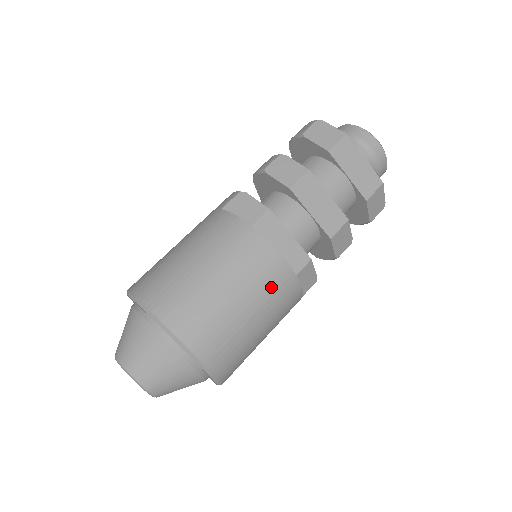
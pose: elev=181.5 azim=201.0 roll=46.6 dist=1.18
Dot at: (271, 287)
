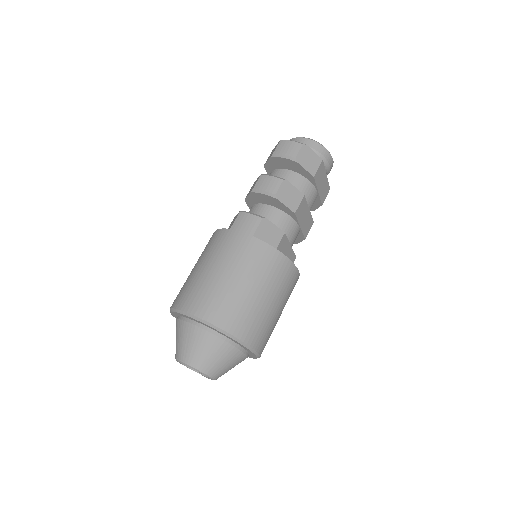
Dot at: occluded
